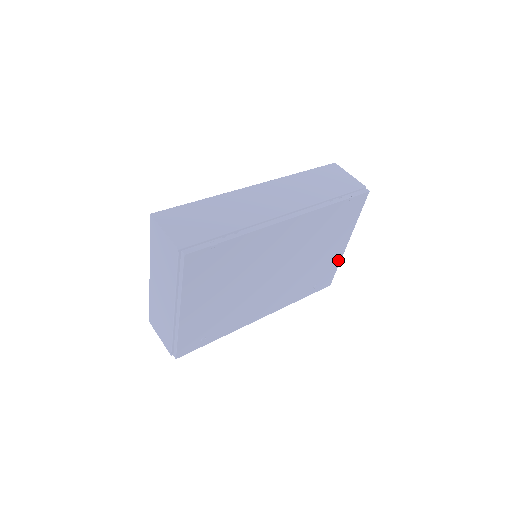
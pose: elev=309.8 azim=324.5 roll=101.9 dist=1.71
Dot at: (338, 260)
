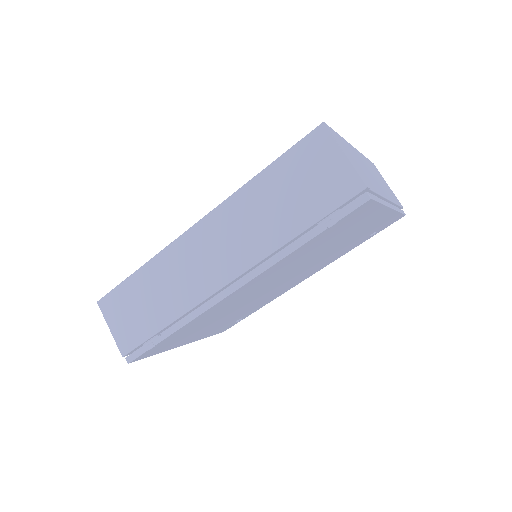
Dot at: (391, 214)
